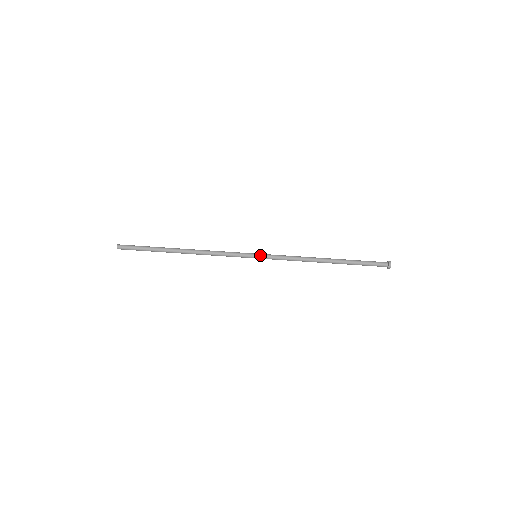
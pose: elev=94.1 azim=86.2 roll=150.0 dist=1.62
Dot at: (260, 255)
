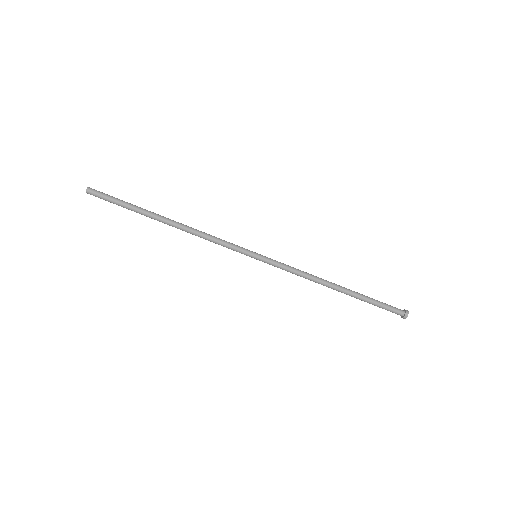
Dot at: (262, 256)
